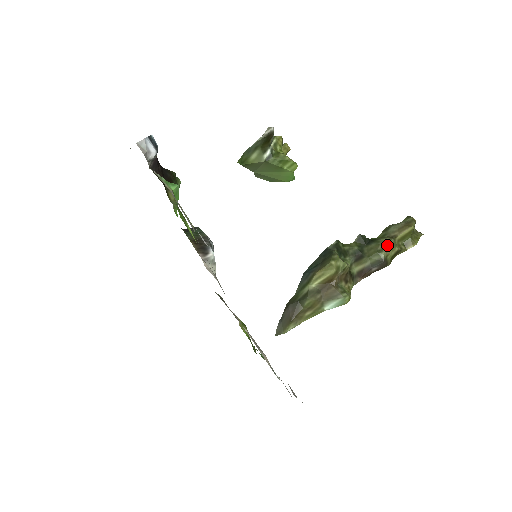
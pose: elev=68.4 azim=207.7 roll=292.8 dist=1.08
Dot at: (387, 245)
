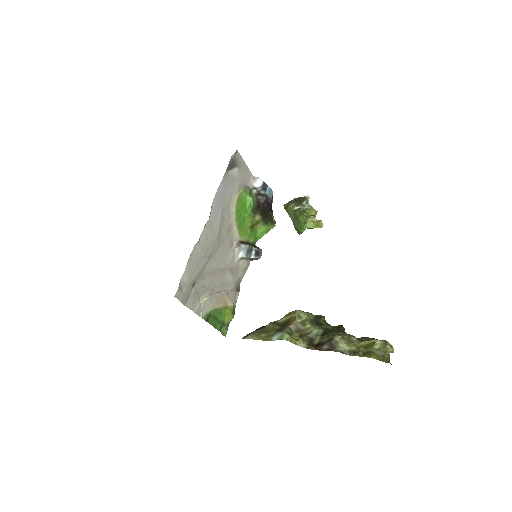
Dot at: (347, 337)
